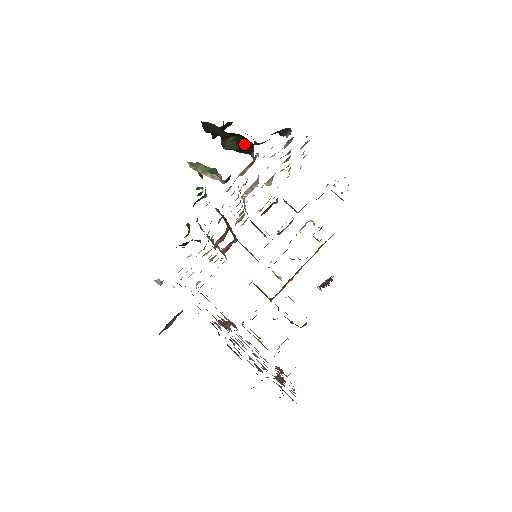
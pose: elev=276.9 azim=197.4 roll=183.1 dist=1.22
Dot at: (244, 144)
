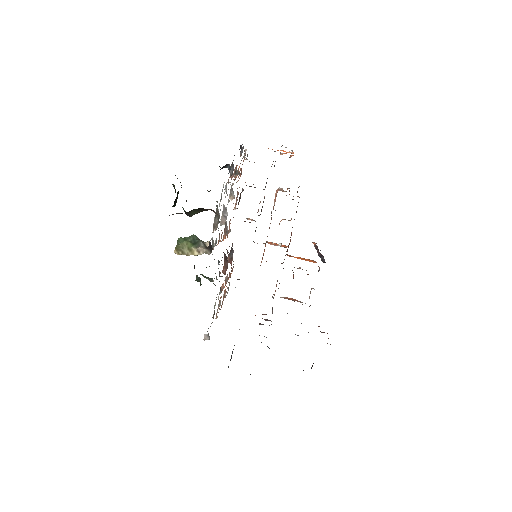
Dot at: (204, 209)
